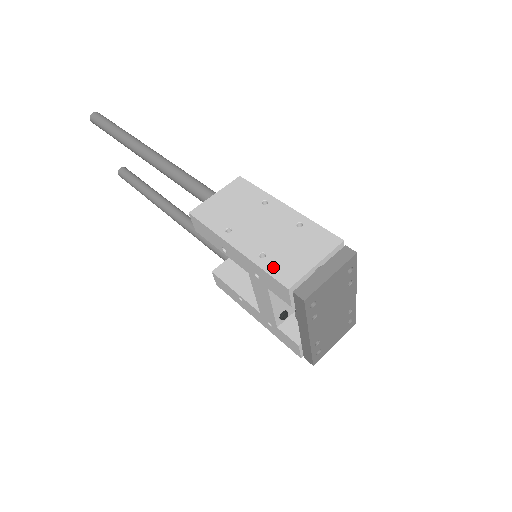
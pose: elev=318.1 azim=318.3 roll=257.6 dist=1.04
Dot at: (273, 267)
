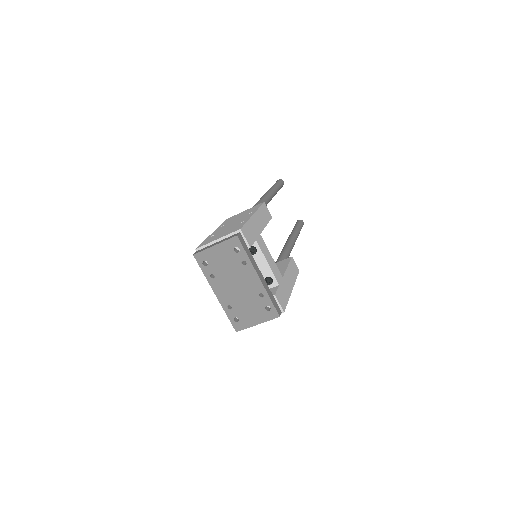
Dot at: (207, 240)
